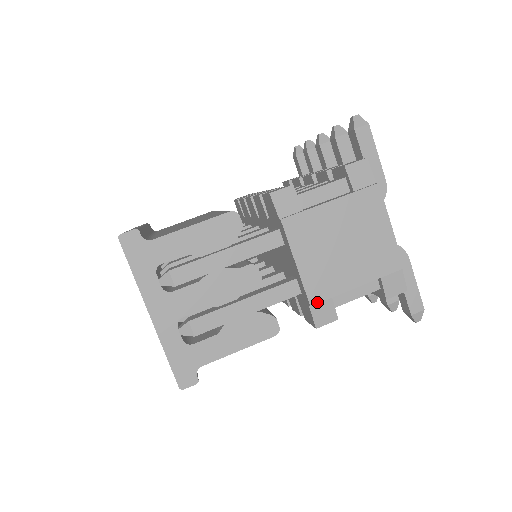
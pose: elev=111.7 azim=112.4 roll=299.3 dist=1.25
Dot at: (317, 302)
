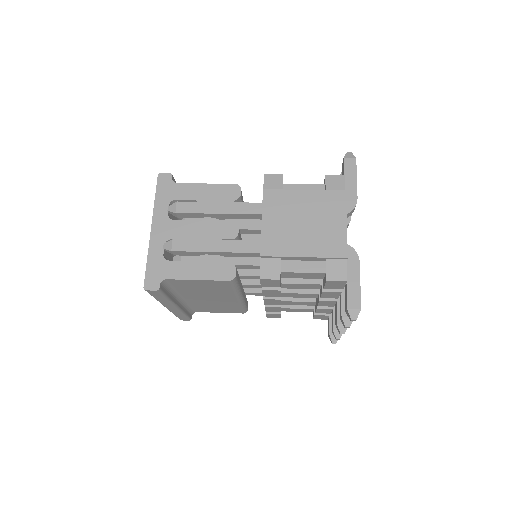
Dot at: (267, 255)
